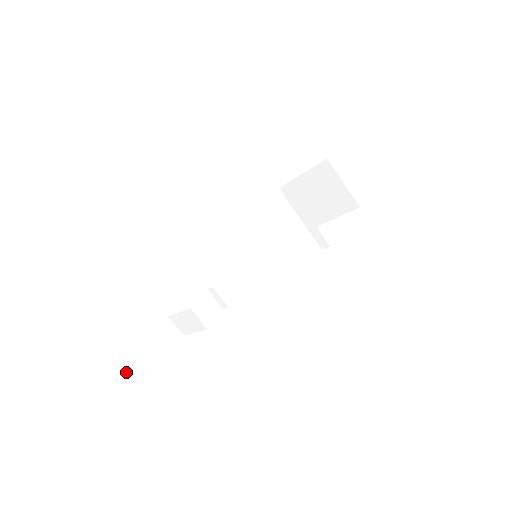
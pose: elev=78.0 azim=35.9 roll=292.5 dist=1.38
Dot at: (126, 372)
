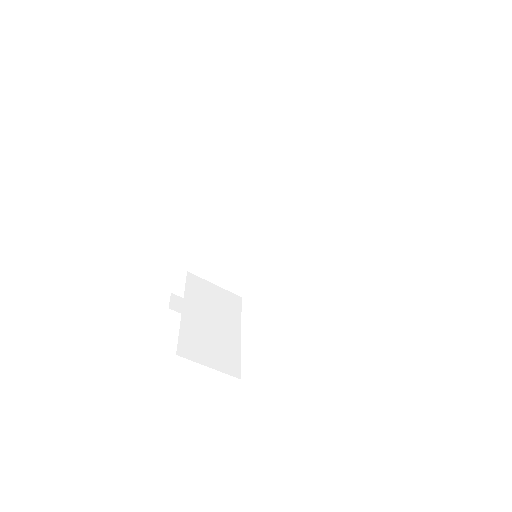
Dot at: (181, 295)
